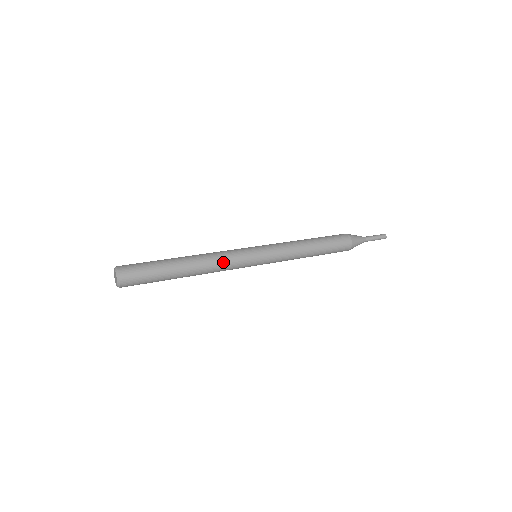
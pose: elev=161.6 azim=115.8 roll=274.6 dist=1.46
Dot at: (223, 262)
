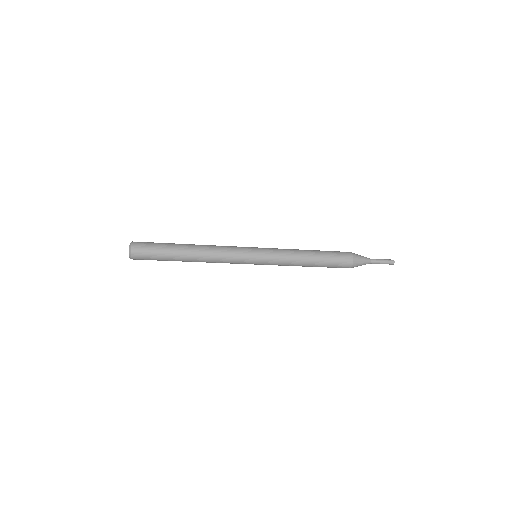
Dot at: (222, 253)
